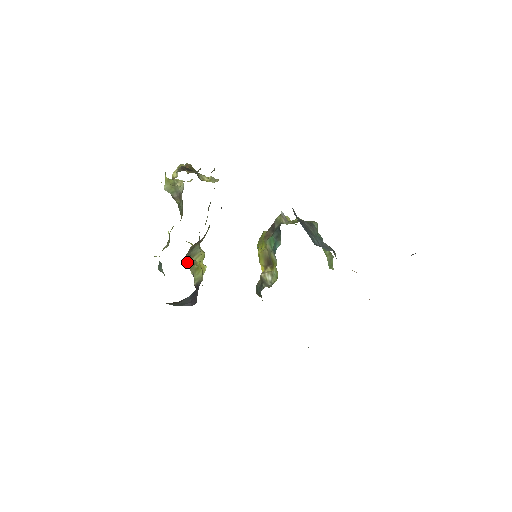
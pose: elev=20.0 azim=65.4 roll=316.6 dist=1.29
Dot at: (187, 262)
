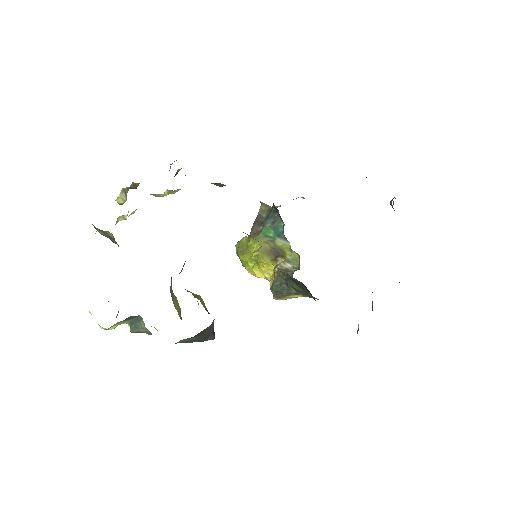
Dot at: occluded
